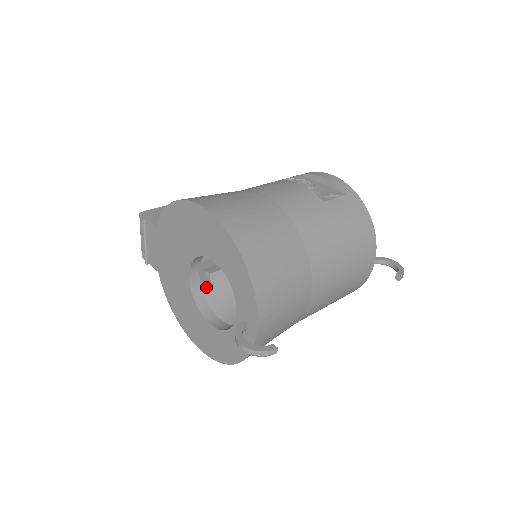
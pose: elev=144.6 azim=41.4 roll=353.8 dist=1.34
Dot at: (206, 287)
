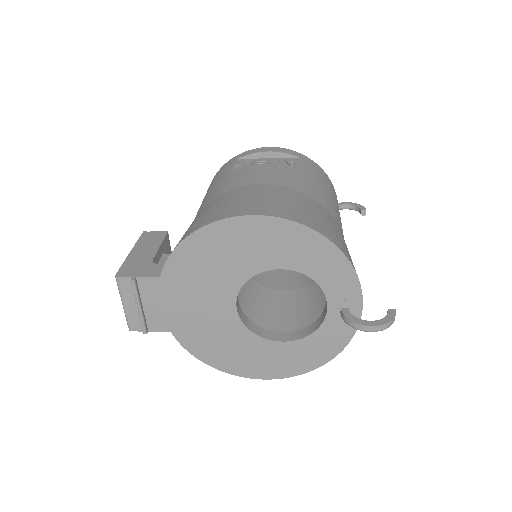
Dot at: occluded
